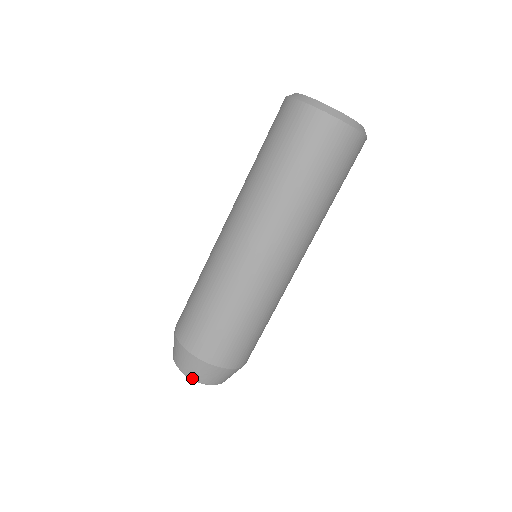
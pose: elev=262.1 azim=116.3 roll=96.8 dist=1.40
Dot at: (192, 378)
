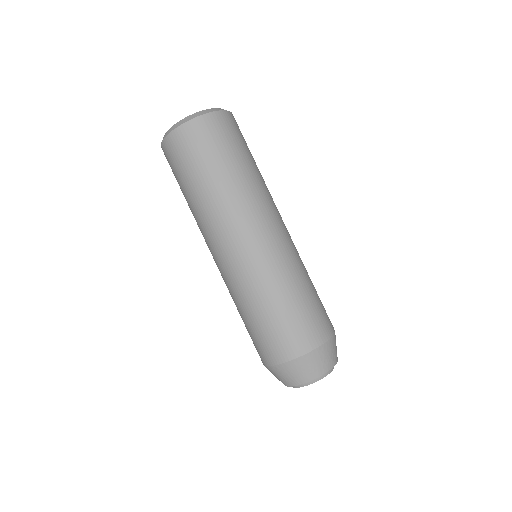
Dot at: (320, 376)
